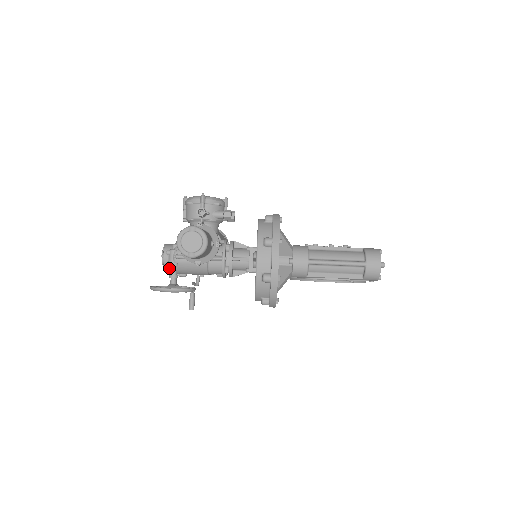
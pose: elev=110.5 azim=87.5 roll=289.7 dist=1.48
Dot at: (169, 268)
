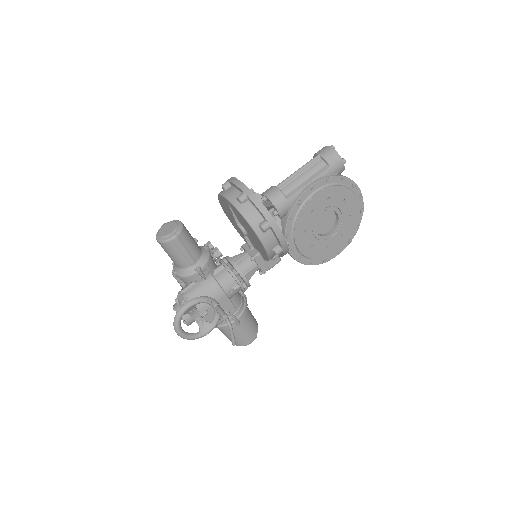
Dot at: (188, 318)
